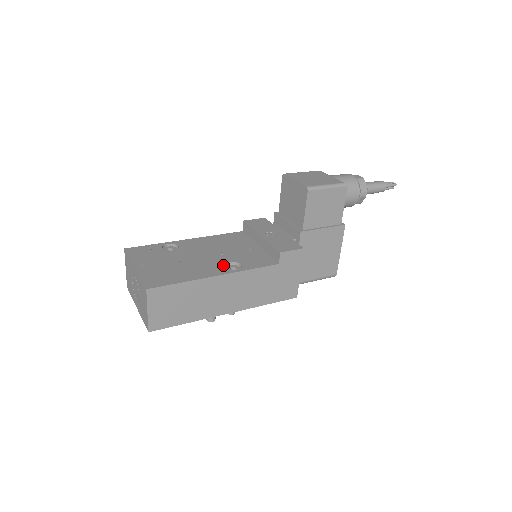
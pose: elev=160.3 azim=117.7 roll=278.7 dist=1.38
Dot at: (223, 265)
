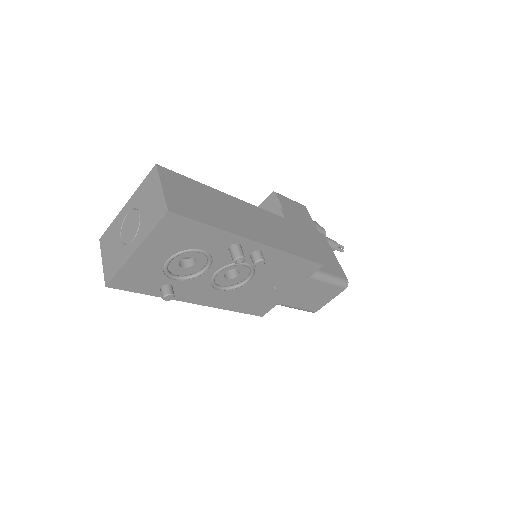
Dot at: occluded
